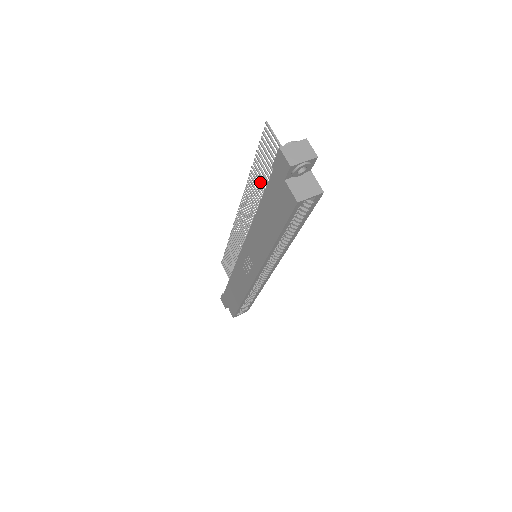
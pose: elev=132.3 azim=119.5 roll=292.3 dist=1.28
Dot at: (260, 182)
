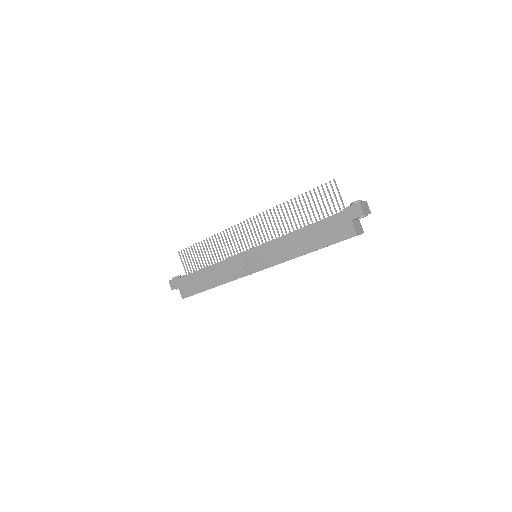
Dot at: (299, 210)
